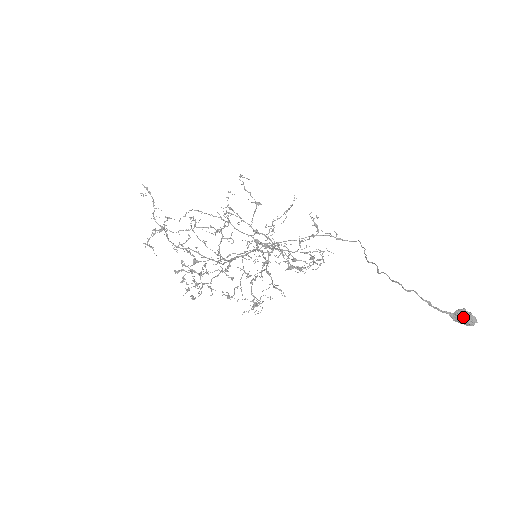
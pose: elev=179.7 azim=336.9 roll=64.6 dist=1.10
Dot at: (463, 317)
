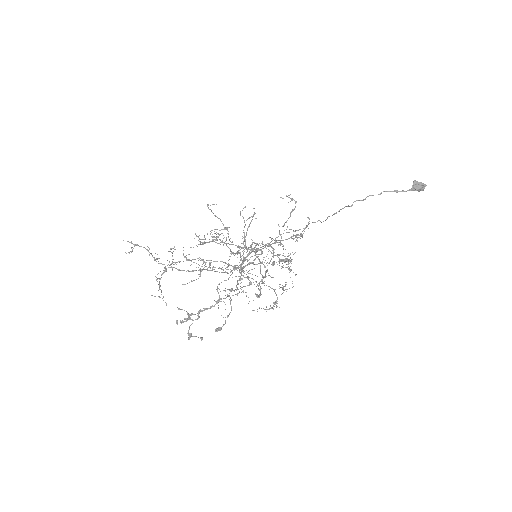
Dot at: (419, 183)
